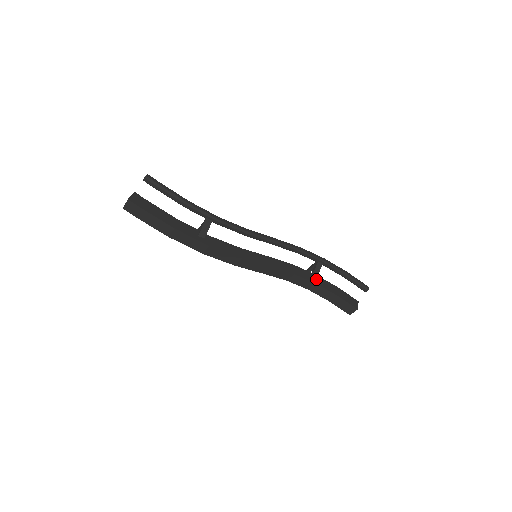
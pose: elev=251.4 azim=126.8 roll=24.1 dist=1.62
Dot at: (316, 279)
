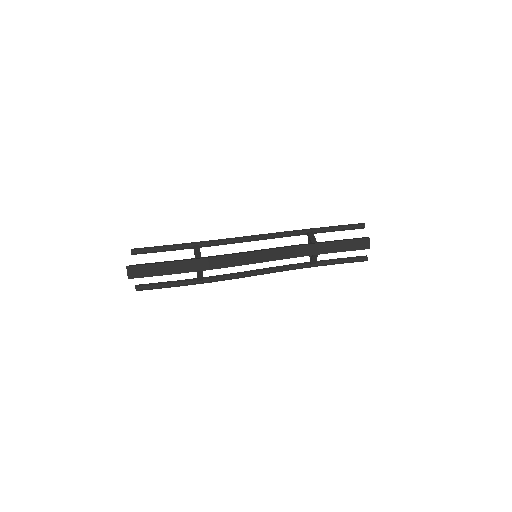
Dot at: occluded
